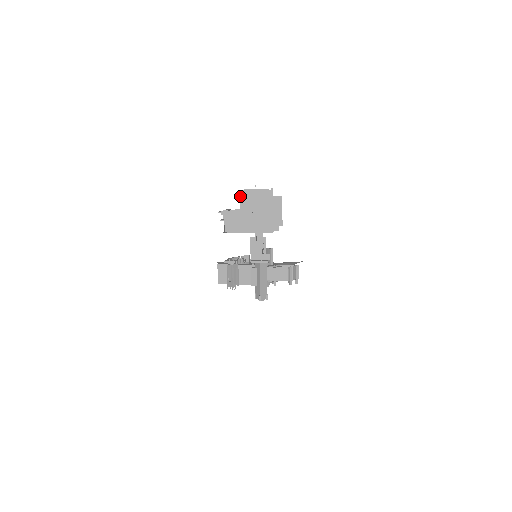
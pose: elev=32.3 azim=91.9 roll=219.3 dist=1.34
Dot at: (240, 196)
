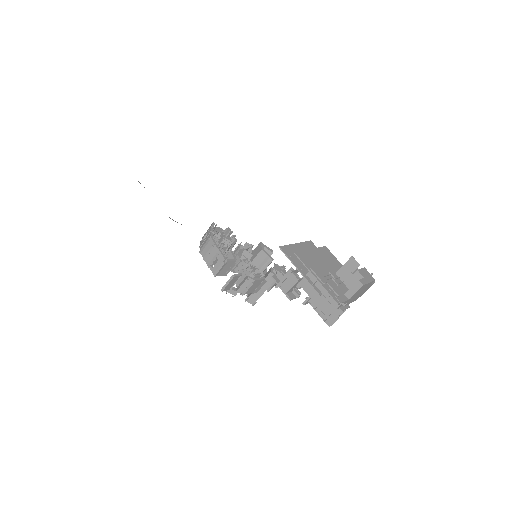
Dot at: (359, 289)
